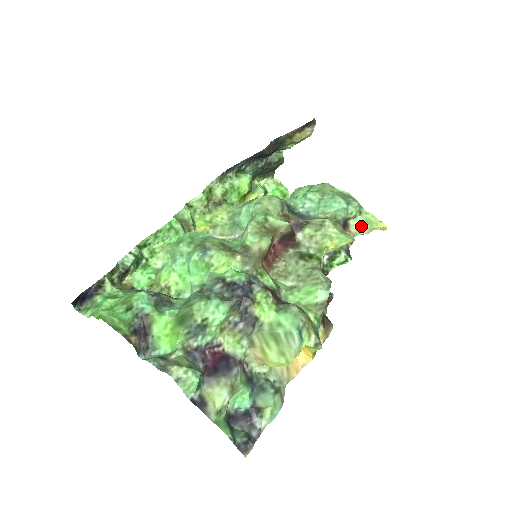
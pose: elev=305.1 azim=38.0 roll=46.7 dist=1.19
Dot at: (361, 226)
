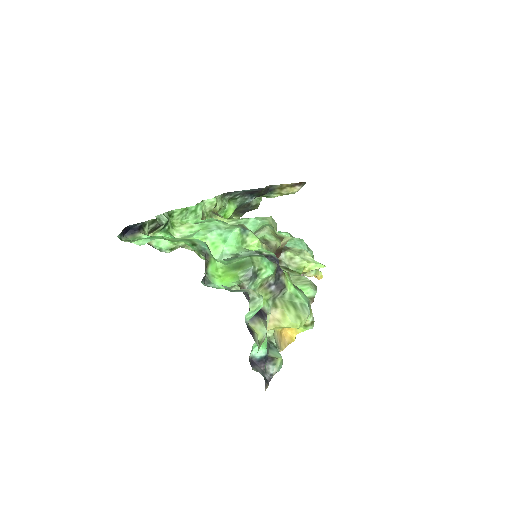
Dot at: occluded
